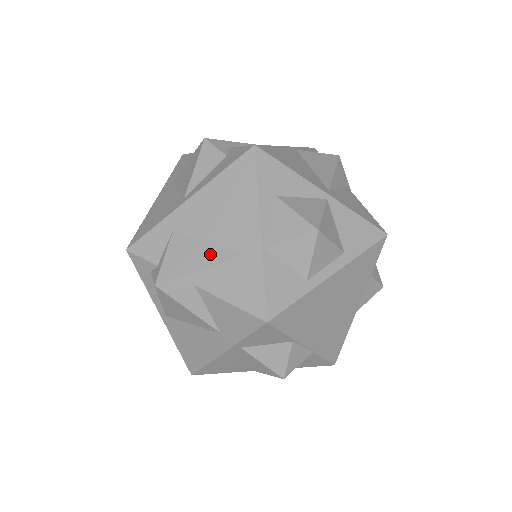
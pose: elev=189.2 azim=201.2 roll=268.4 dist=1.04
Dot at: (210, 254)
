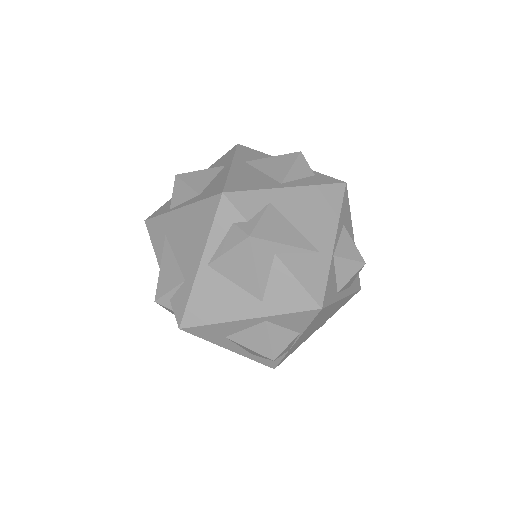
Dot at: (296, 237)
